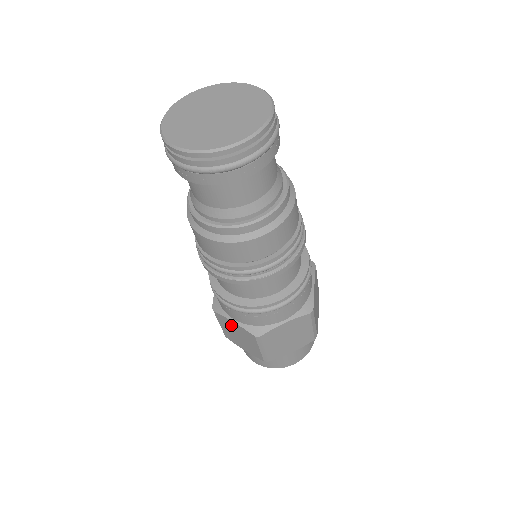
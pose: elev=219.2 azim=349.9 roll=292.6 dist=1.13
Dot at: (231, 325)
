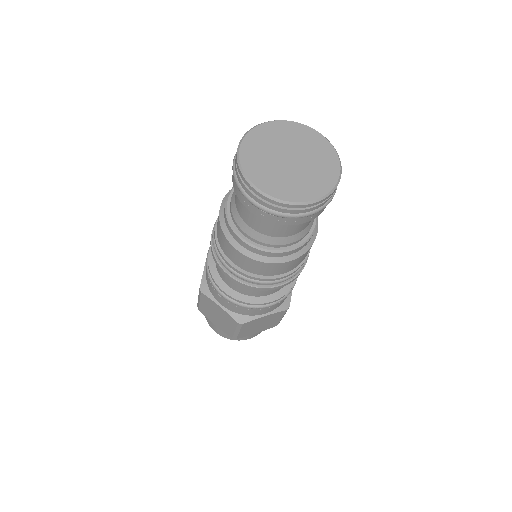
Dot at: (215, 307)
